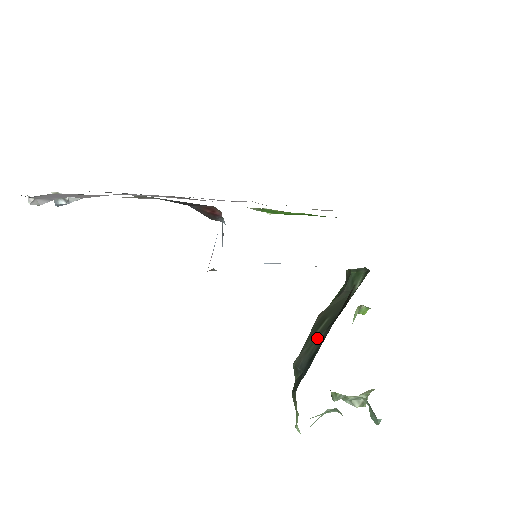
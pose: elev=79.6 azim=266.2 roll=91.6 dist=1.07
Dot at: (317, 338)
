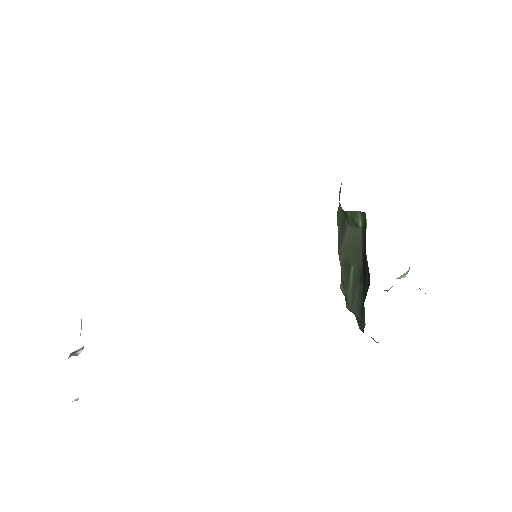
Dot at: (355, 291)
